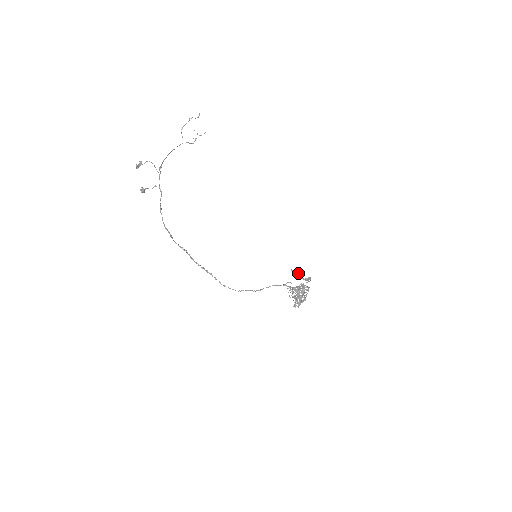
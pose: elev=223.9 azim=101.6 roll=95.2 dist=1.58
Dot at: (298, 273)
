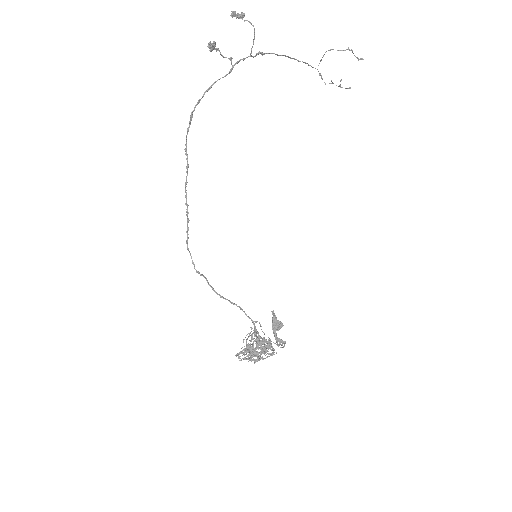
Dot at: (276, 322)
